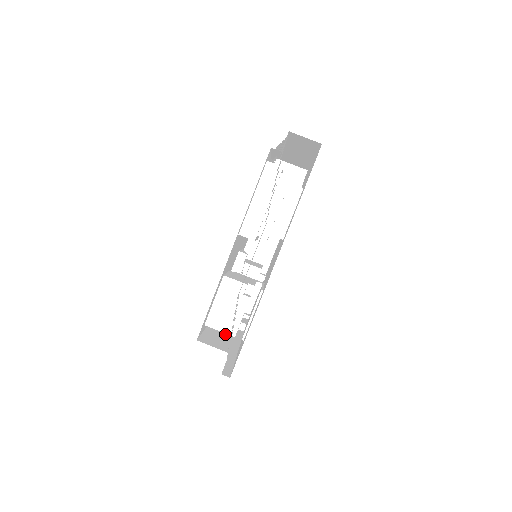
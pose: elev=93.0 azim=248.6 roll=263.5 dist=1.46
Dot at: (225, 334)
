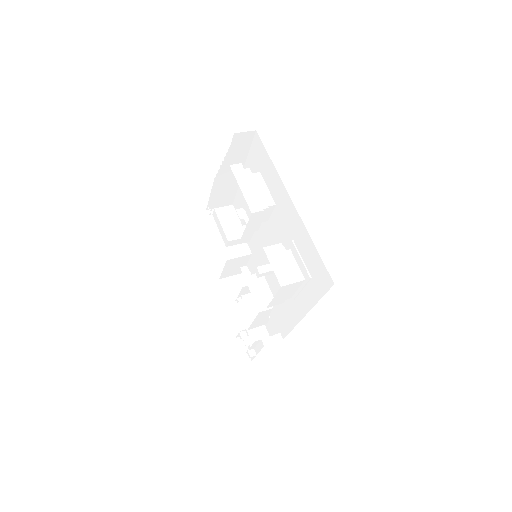
Dot at: occluded
